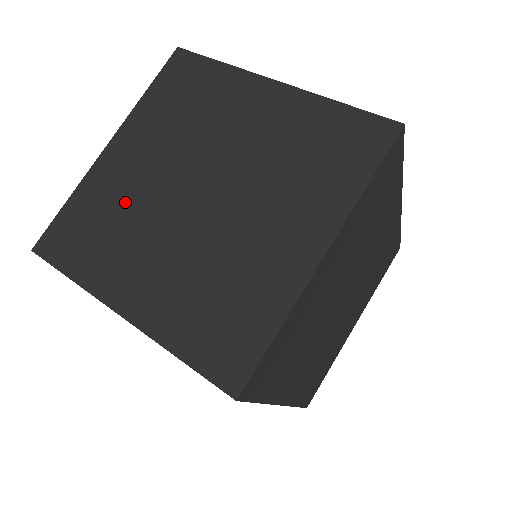
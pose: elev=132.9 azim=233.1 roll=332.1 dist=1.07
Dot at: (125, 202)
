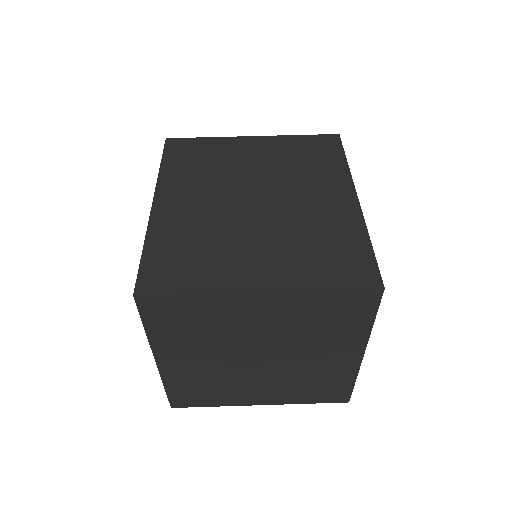
Dot at: (209, 377)
